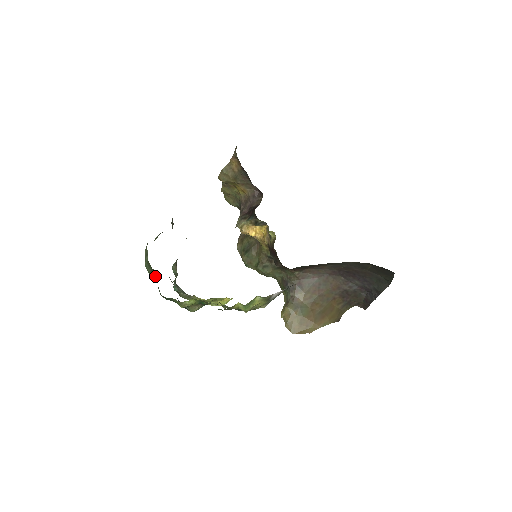
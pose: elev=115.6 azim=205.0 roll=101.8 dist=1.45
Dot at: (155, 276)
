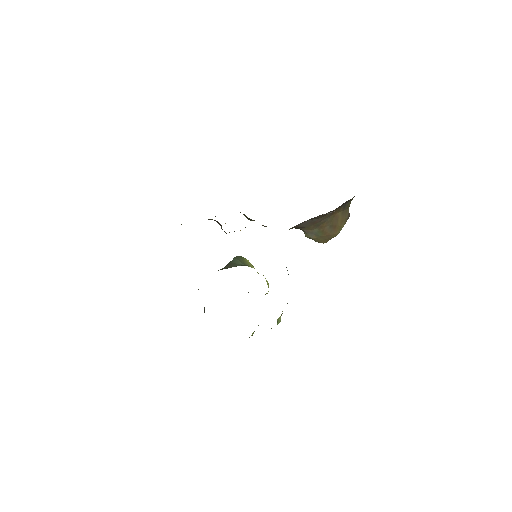
Dot at: occluded
